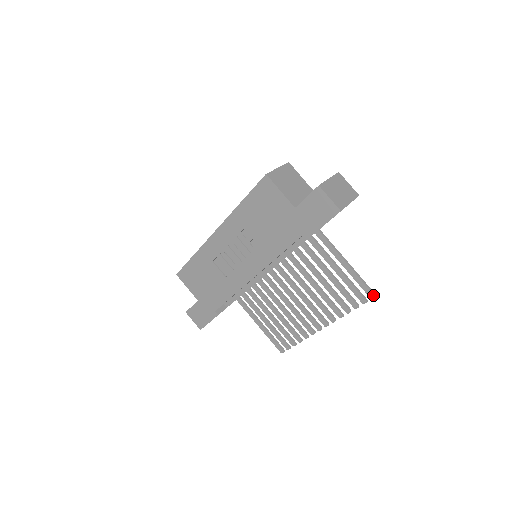
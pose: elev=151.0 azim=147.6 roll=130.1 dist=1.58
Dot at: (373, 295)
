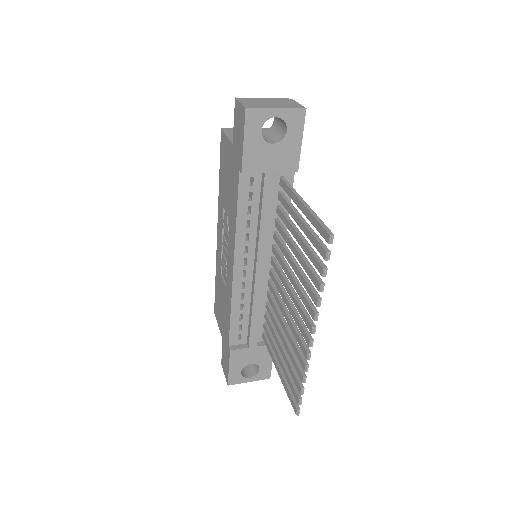
Dot at: (328, 235)
